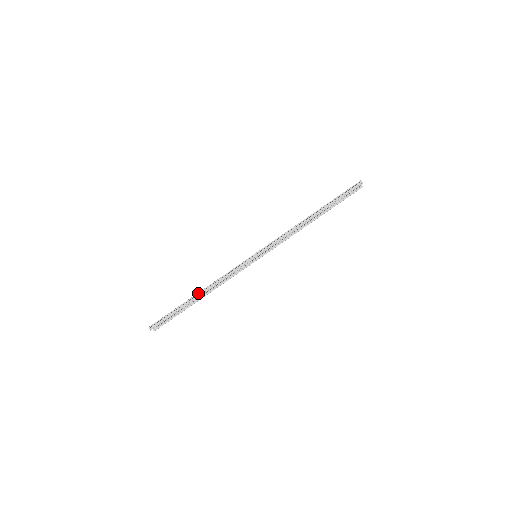
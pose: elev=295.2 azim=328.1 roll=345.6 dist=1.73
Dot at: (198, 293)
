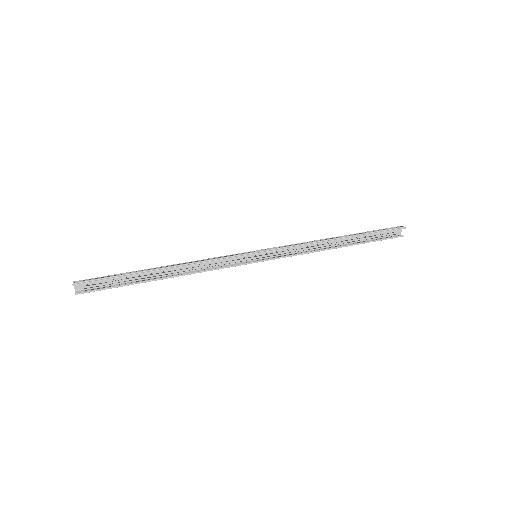
Dot at: (163, 266)
